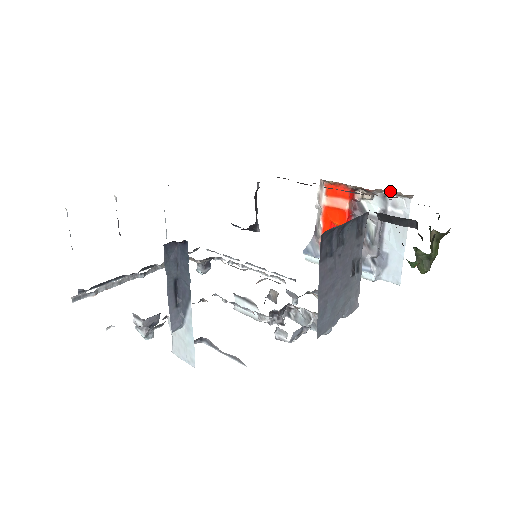
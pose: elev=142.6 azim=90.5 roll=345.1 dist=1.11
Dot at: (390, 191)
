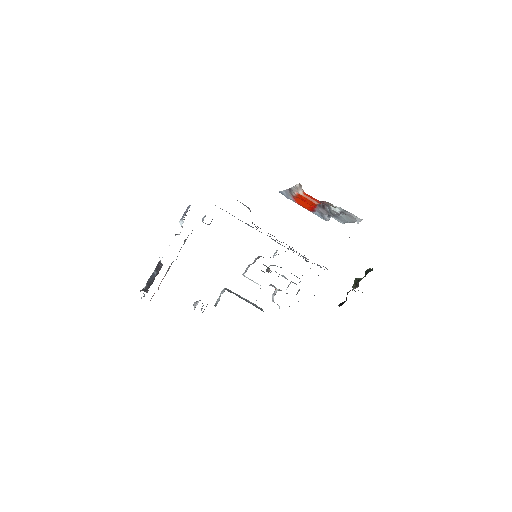
Dot at: occluded
